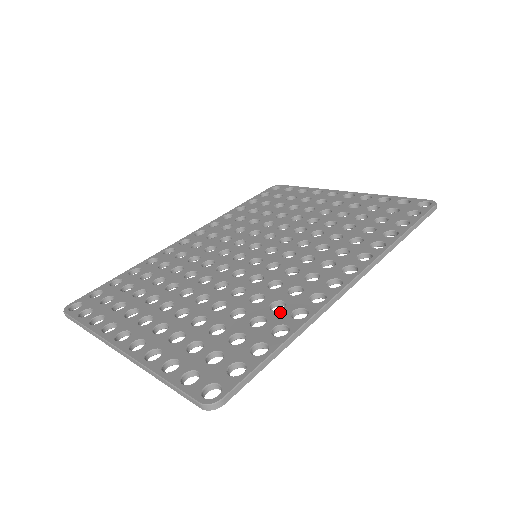
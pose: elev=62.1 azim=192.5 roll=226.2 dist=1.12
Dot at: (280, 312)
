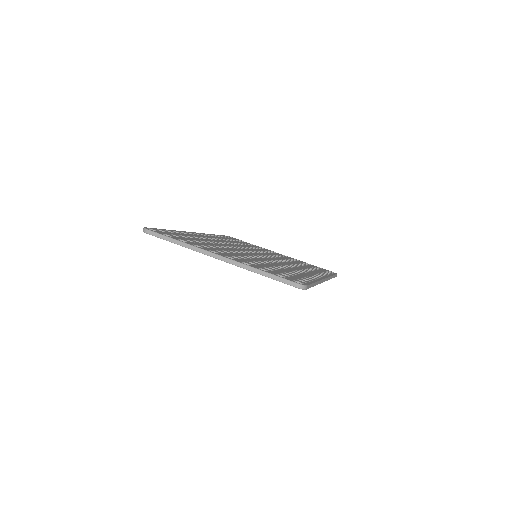
Dot at: (301, 274)
